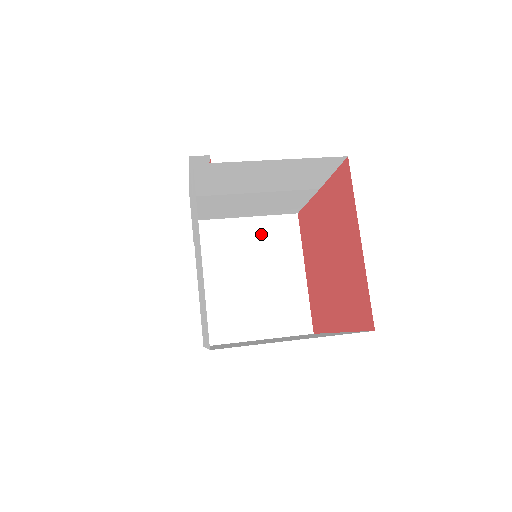
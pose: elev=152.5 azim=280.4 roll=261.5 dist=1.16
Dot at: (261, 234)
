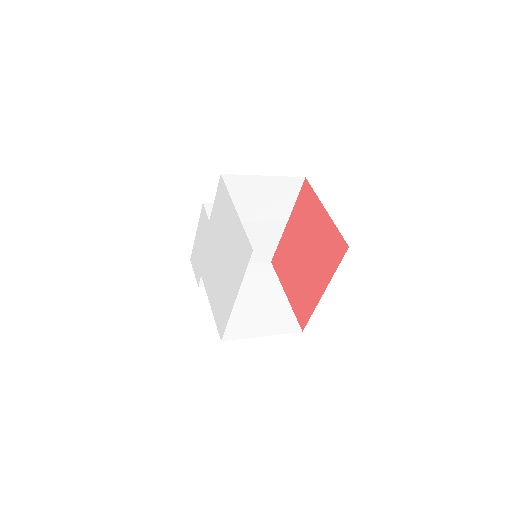
Dot at: (249, 273)
